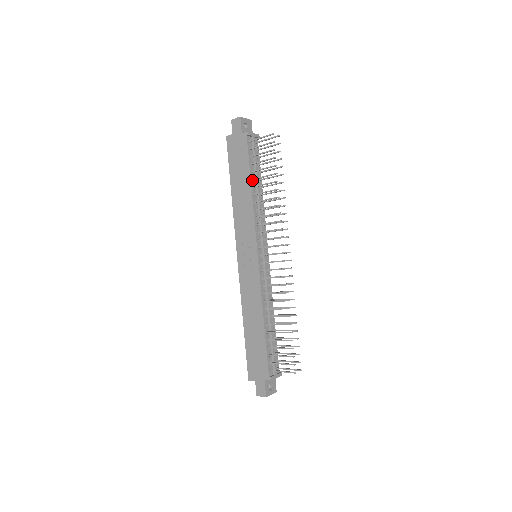
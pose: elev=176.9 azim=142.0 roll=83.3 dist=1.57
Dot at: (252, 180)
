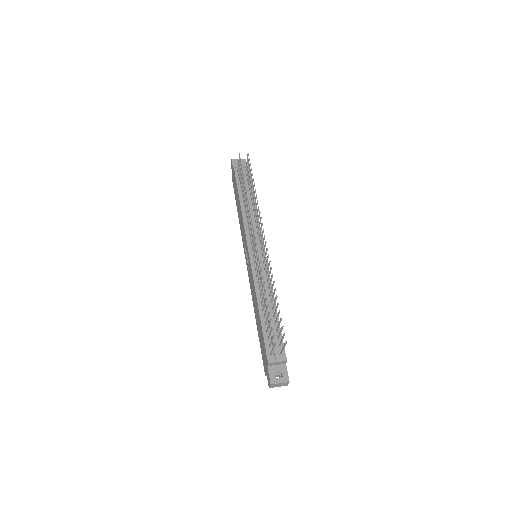
Dot at: (241, 197)
